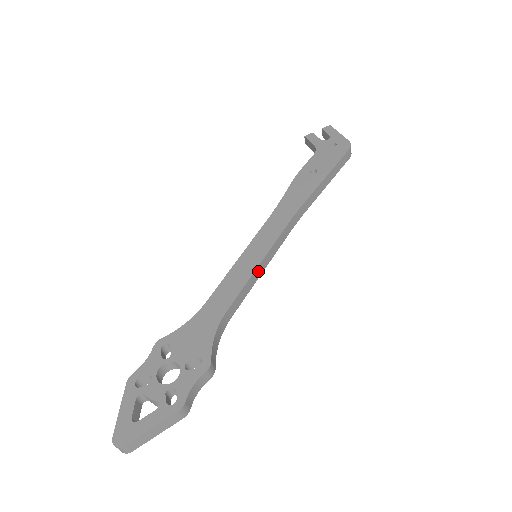
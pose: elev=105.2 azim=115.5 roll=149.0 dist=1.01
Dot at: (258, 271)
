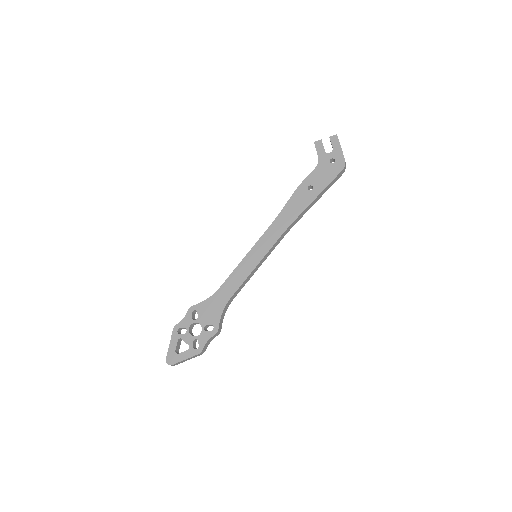
Dot at: (255, 270)
